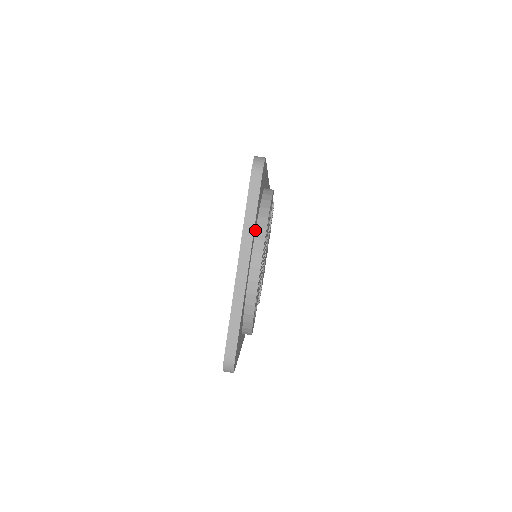
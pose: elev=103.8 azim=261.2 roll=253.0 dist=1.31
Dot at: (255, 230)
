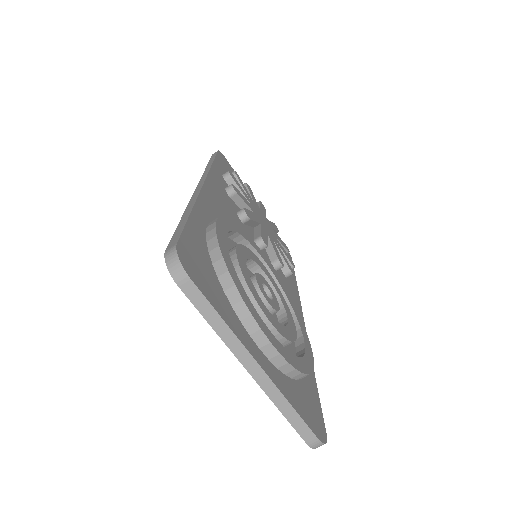
Dot at: (233, 311)
